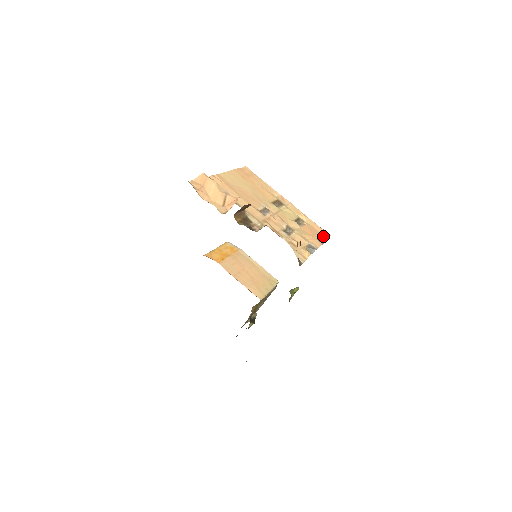
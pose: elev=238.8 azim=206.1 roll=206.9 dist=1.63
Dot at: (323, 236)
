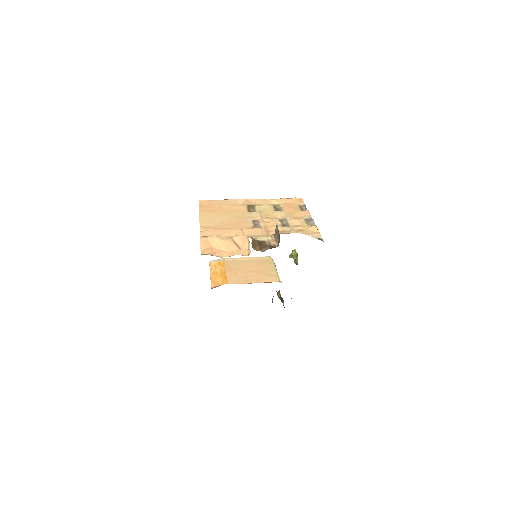
Dot at: (300, 203)
